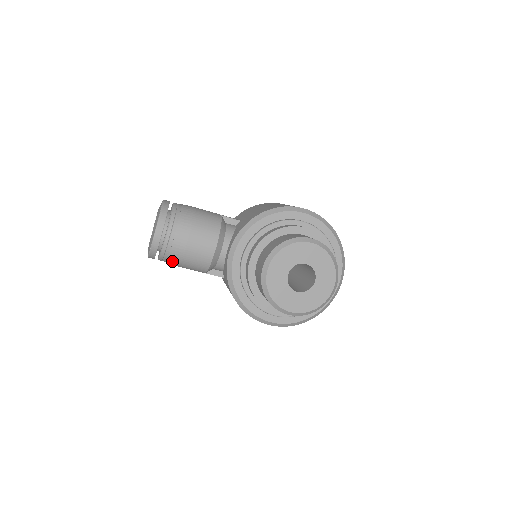
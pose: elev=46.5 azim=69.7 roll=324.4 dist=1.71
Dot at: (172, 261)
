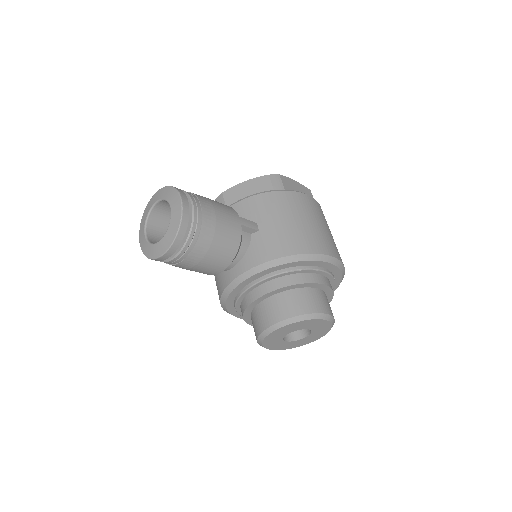
Dot at: occluded
